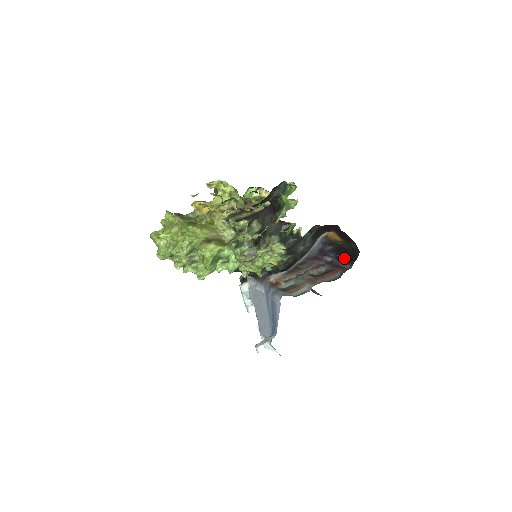
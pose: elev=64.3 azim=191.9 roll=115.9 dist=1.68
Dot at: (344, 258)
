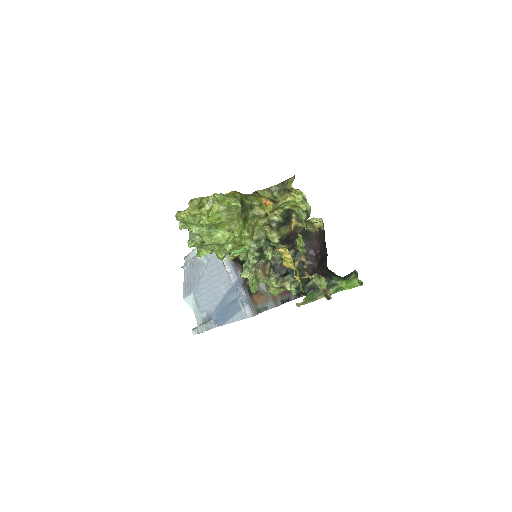
Dot at: occluded
